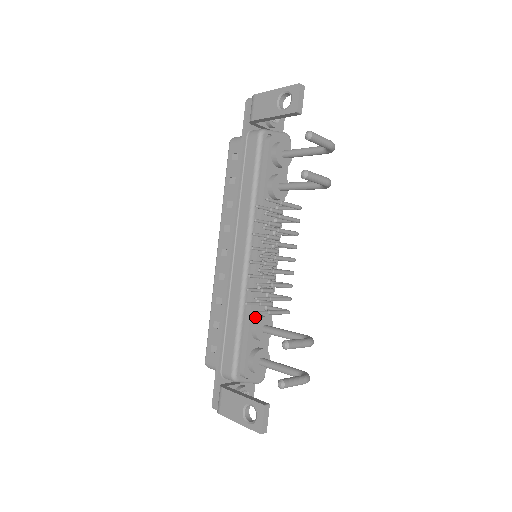
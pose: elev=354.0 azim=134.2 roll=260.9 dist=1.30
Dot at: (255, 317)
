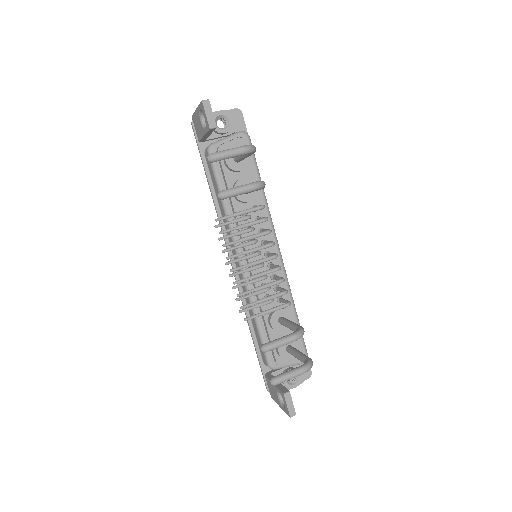
Dot at: occluded
